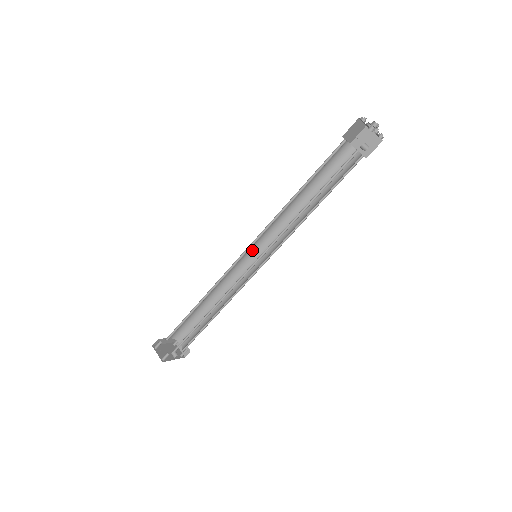
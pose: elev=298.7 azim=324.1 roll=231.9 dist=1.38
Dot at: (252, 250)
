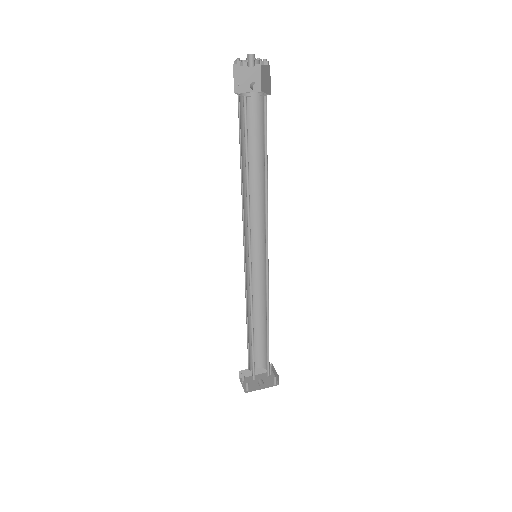
Dot at: (257, 251)
